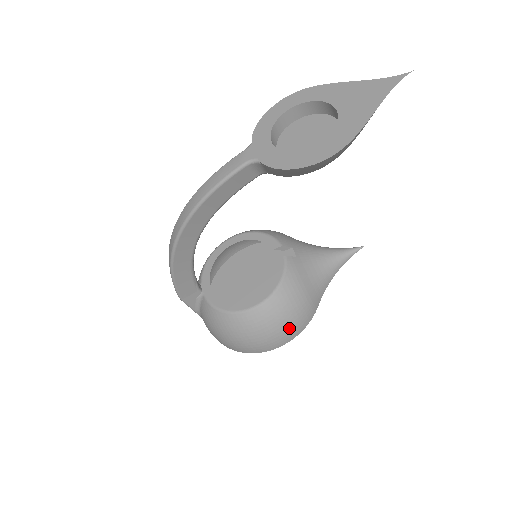
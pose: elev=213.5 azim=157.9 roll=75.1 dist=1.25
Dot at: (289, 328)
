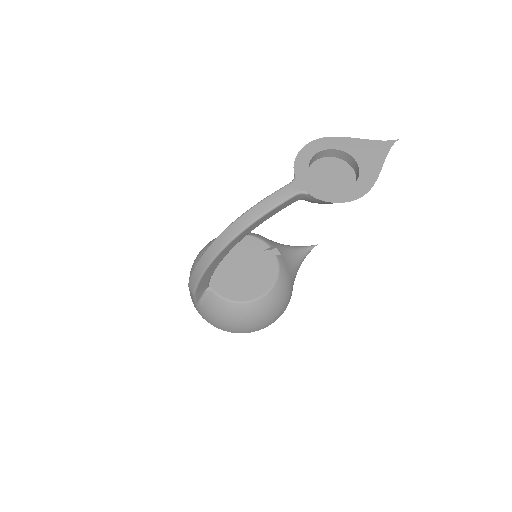
Dot at: (280, 311)
